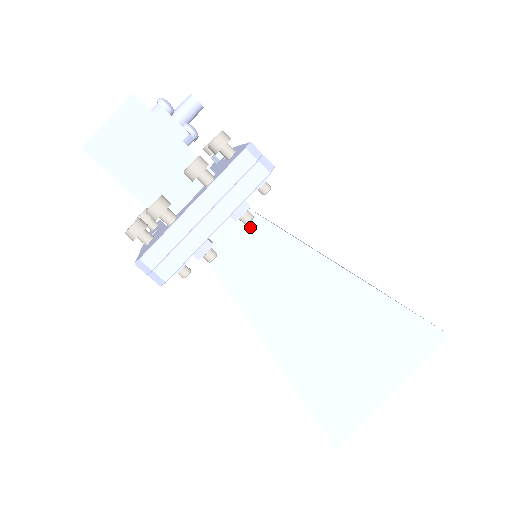
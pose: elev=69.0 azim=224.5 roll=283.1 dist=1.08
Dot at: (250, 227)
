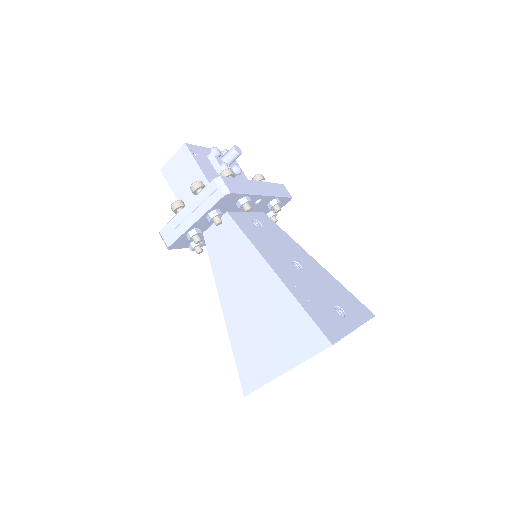
Dot at: (230, 230)
